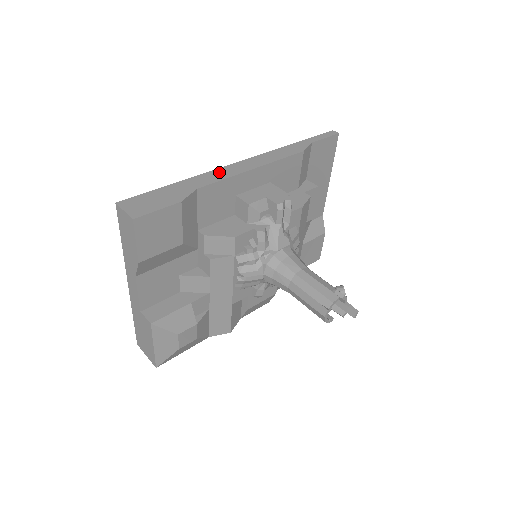
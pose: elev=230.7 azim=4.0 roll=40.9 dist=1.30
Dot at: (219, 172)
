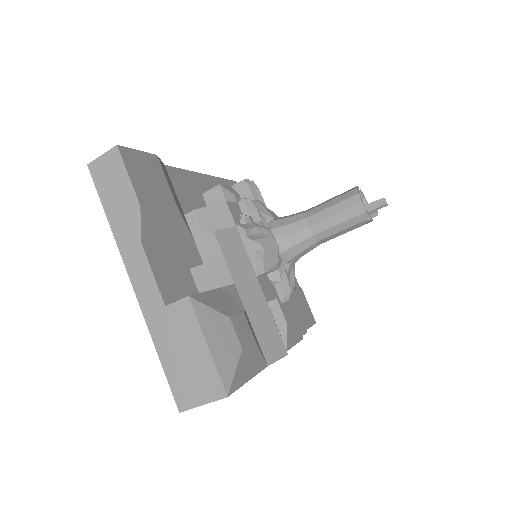
Dot at: occluded
